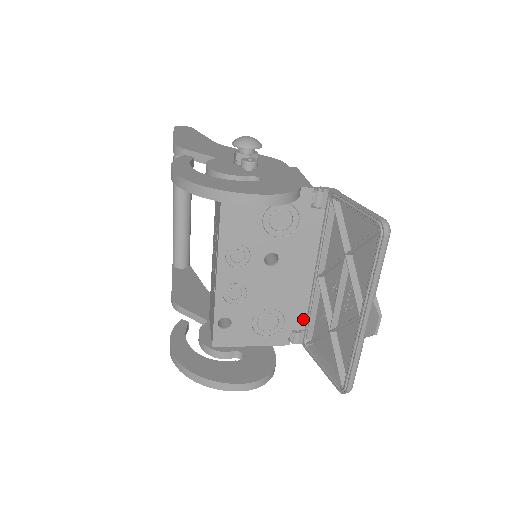
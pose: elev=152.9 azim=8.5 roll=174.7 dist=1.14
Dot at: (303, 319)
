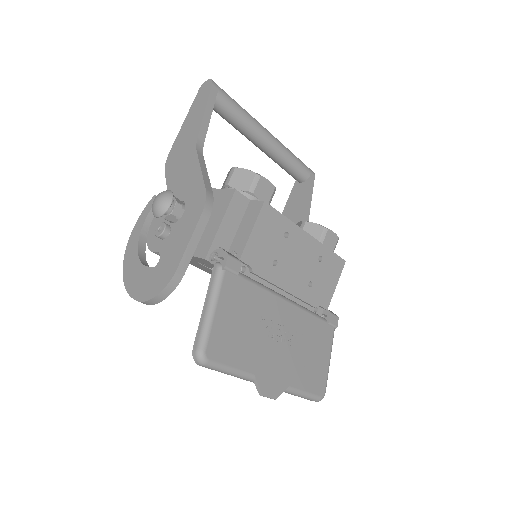
Dot at: occluded
